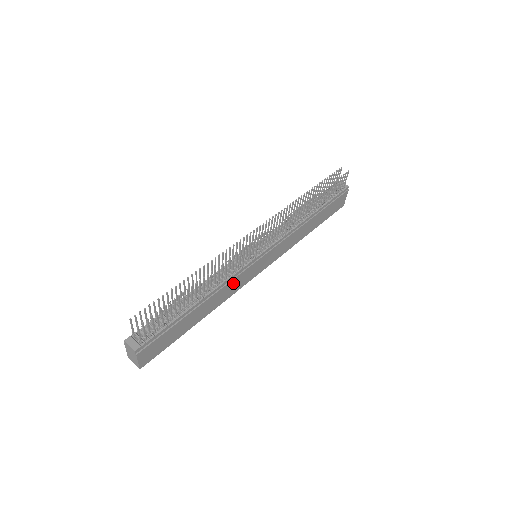
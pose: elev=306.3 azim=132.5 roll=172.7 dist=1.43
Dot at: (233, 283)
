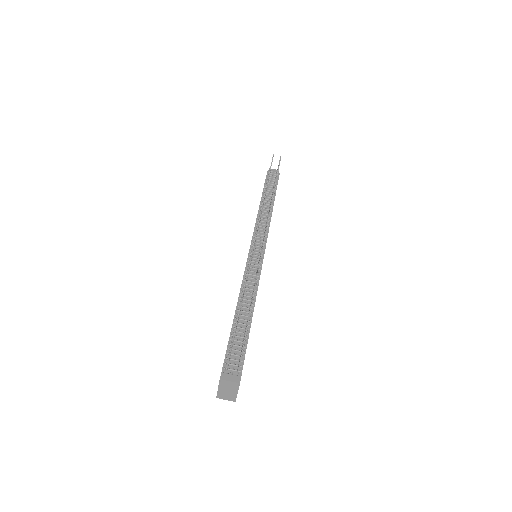
Dot at: occluded
